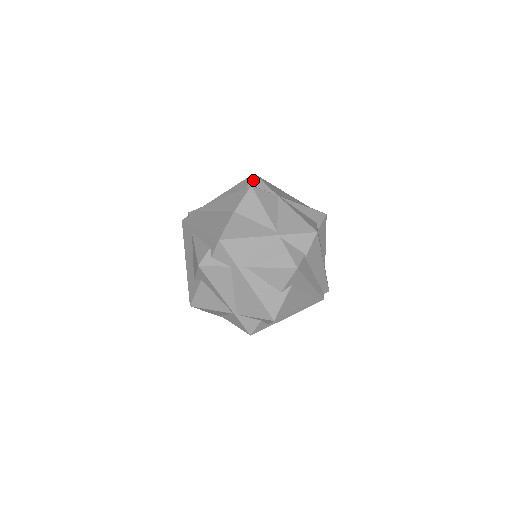
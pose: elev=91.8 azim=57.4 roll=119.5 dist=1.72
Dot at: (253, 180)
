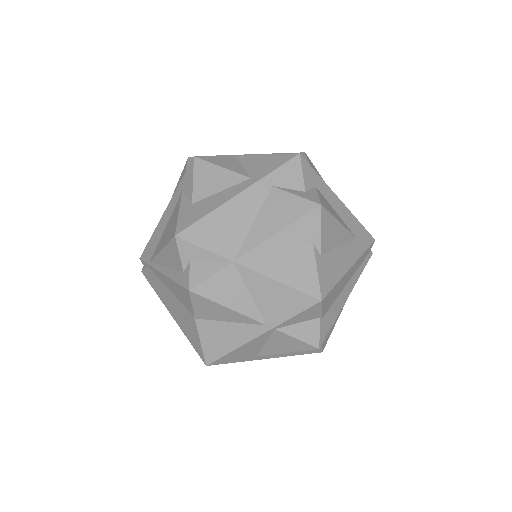
Dot at: (182, 250)
